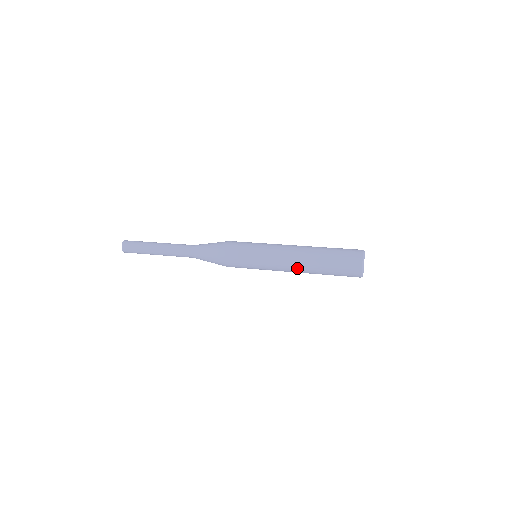
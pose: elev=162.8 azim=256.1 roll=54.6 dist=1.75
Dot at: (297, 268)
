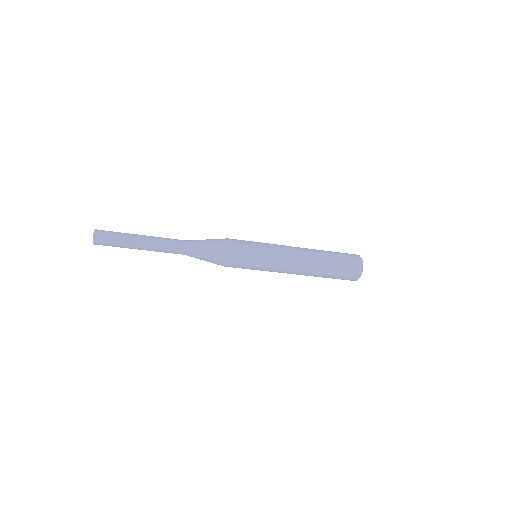
Dot at: (303, 251)
